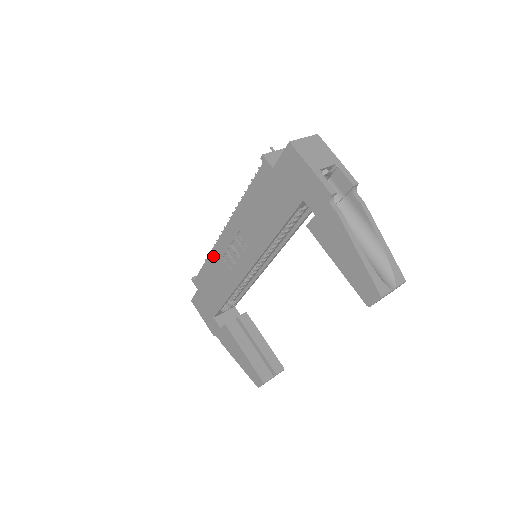
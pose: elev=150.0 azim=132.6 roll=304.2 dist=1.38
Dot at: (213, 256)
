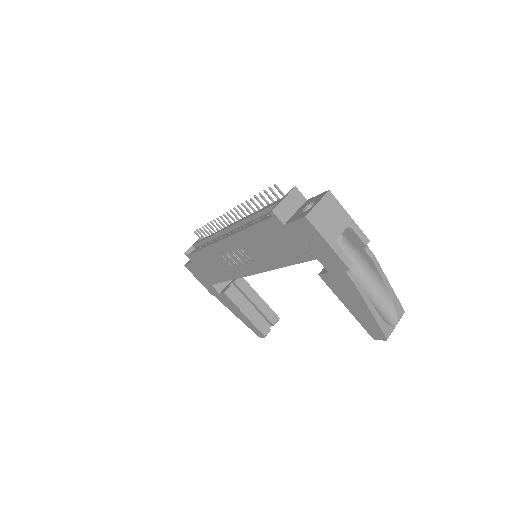
Dot at: (210, 250)
